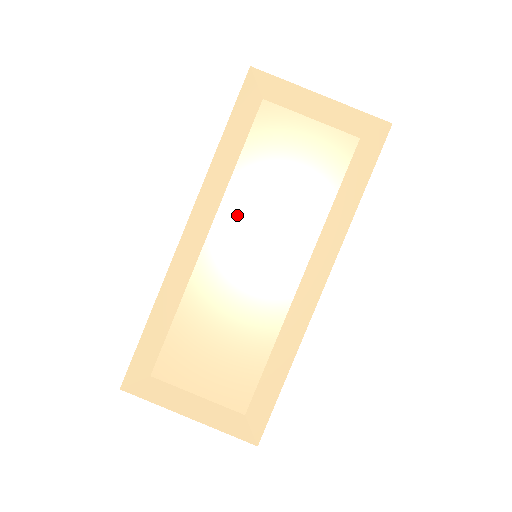
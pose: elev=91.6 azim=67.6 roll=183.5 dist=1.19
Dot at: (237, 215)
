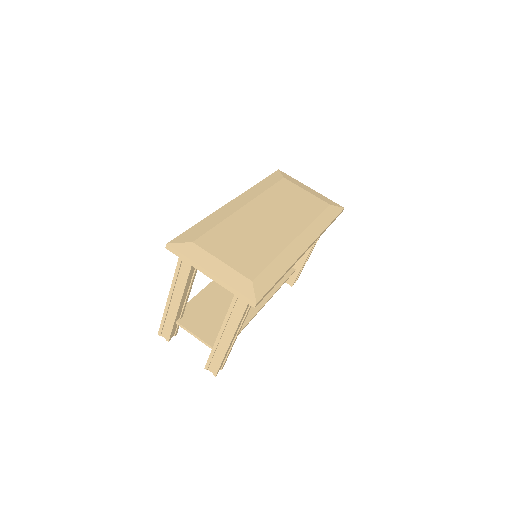
Dot at: (264, 204)
